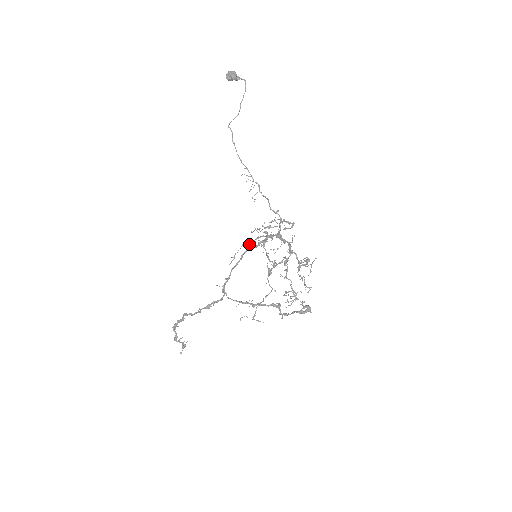
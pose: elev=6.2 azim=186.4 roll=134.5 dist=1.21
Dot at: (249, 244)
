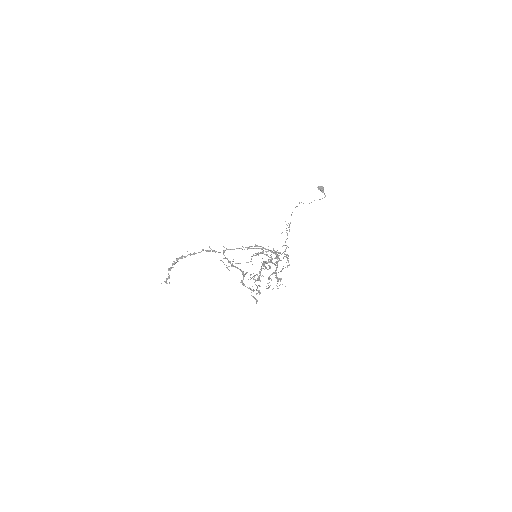
Dot at: (258, 248)
